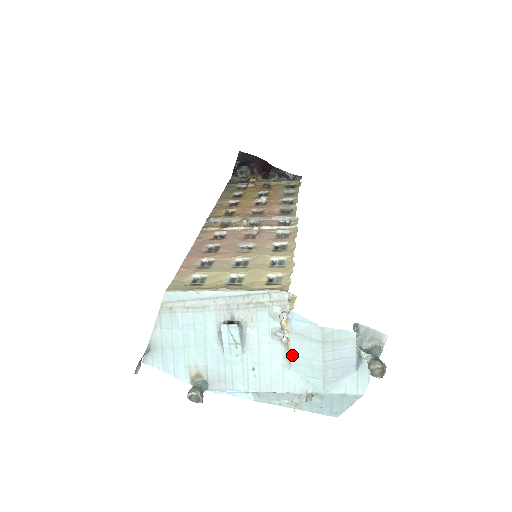
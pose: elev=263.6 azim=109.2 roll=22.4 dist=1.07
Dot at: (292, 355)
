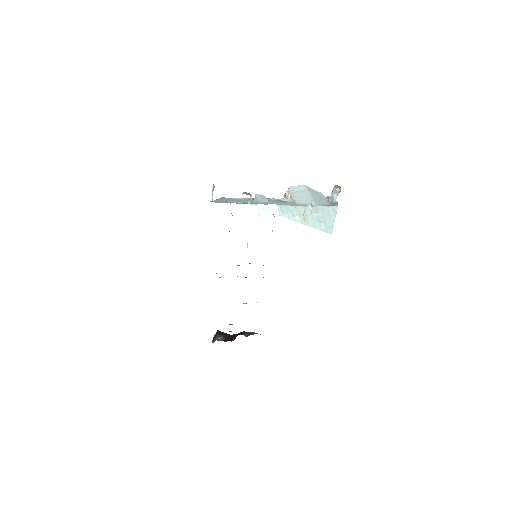
Dot at: (295, 199)
